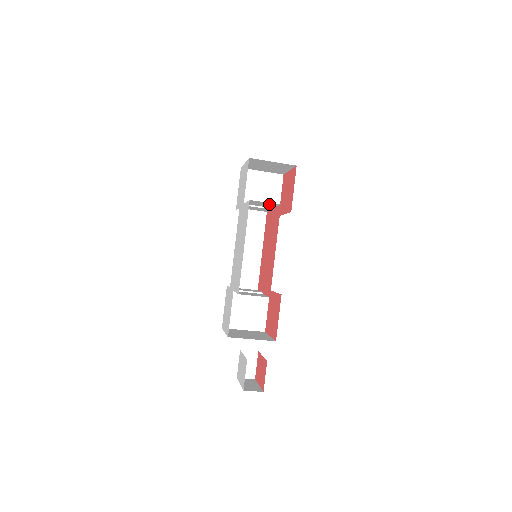
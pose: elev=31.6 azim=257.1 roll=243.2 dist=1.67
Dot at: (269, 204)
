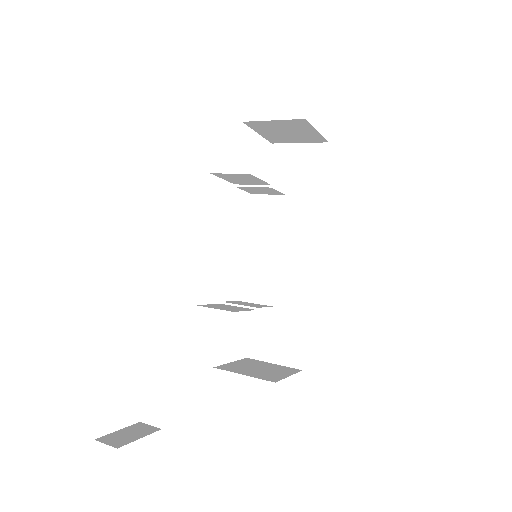
Dot at: (246, 177)
